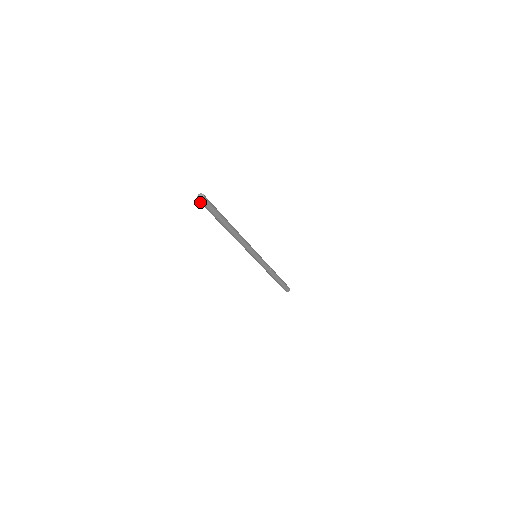
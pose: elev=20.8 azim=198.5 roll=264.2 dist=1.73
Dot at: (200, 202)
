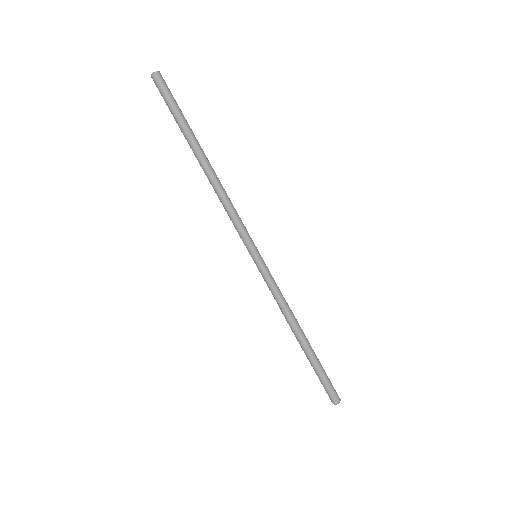
Dot at: (153, 80)
